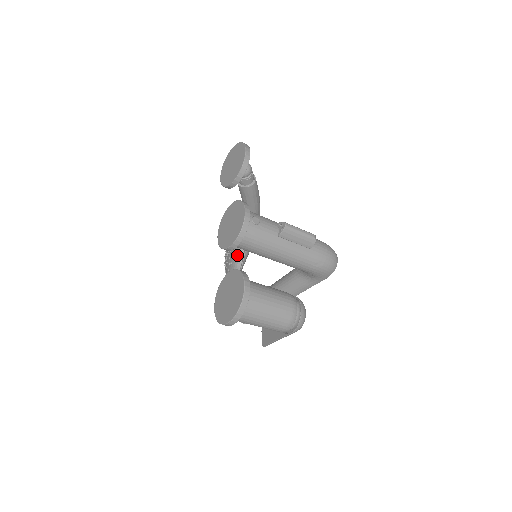
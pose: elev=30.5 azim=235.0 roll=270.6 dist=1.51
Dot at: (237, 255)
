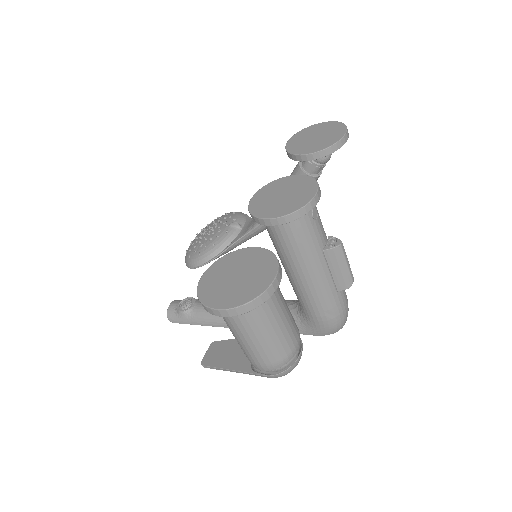
Dot at: (221, 241)
